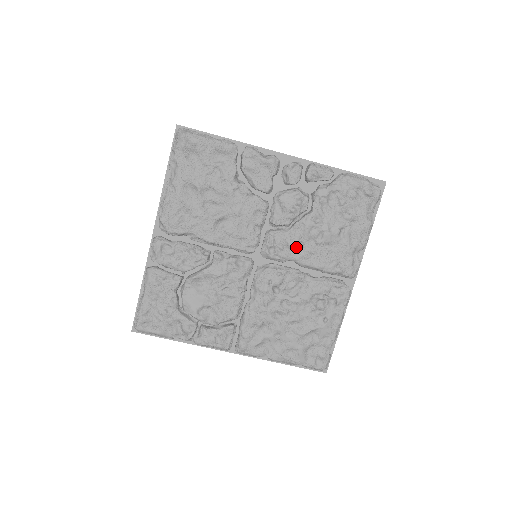
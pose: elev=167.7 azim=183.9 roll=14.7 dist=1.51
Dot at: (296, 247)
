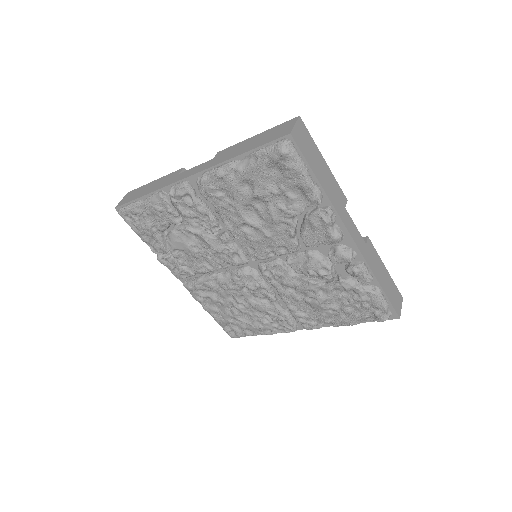
Dot at: (287, 287)
